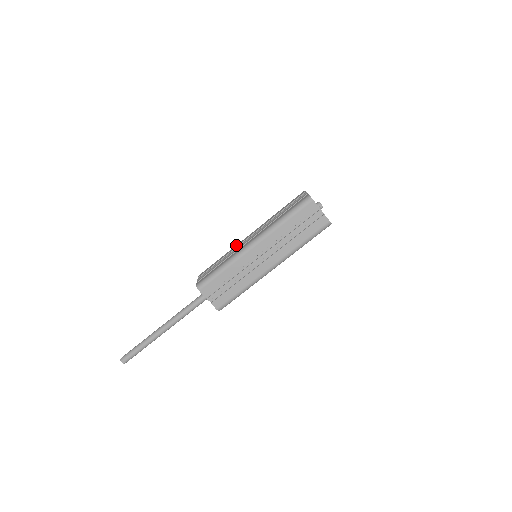
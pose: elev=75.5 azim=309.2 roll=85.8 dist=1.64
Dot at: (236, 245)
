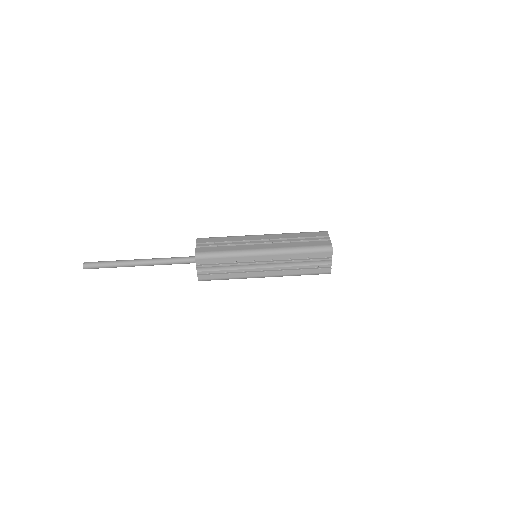
Dot at: occluded
